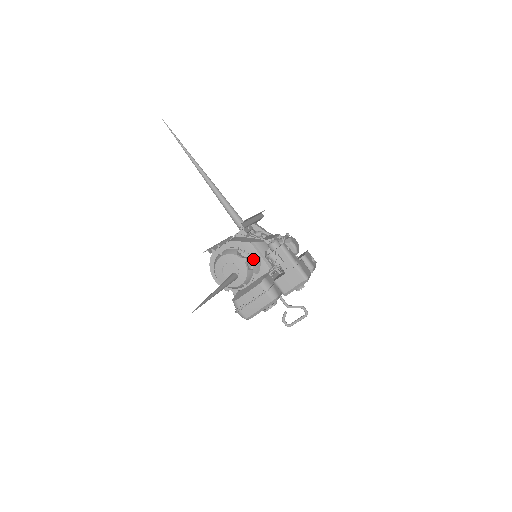
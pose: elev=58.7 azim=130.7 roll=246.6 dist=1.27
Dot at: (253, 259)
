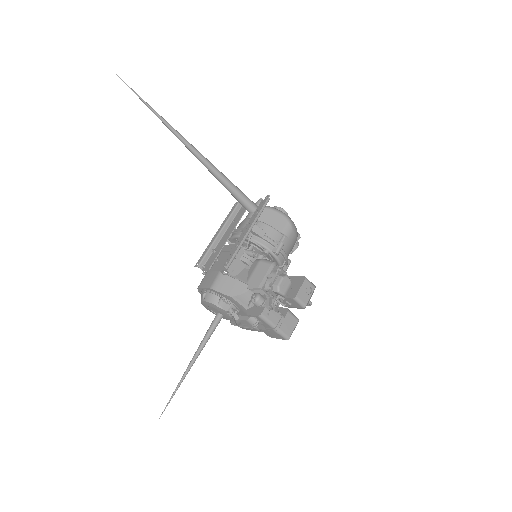
Dot at: (237, 306)
